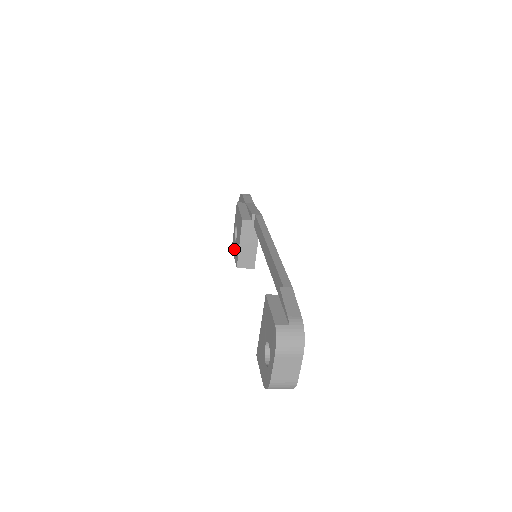
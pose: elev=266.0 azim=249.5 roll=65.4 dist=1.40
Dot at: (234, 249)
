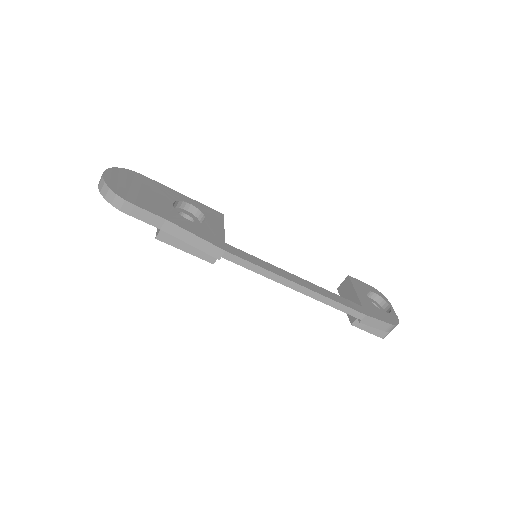
Dot at: occluded
